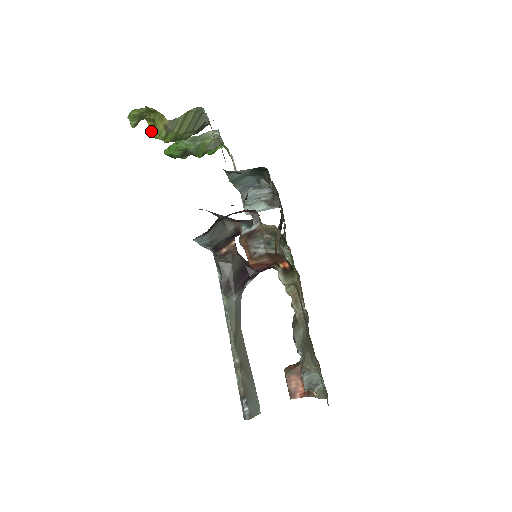
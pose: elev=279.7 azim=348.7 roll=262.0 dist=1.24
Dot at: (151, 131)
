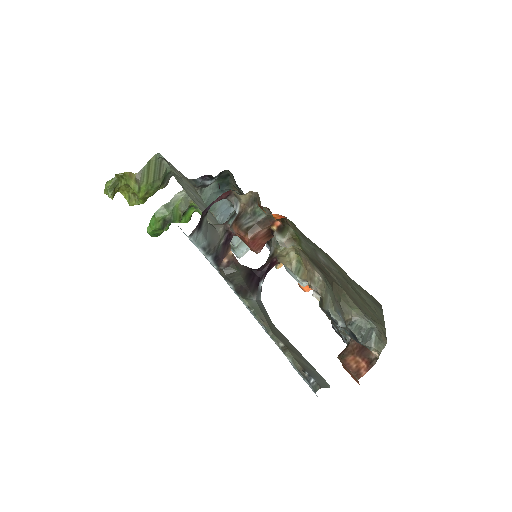
Dot at: (127, 200)
